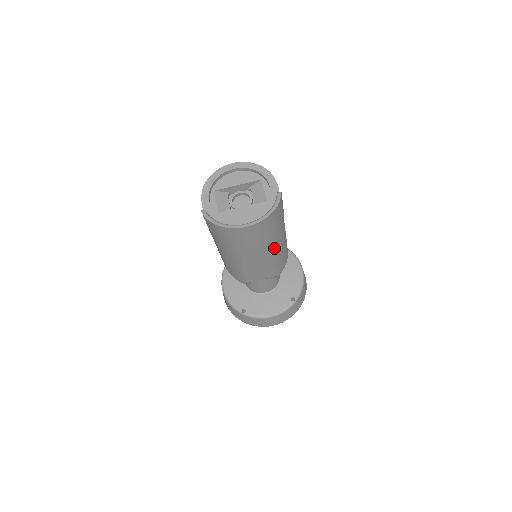
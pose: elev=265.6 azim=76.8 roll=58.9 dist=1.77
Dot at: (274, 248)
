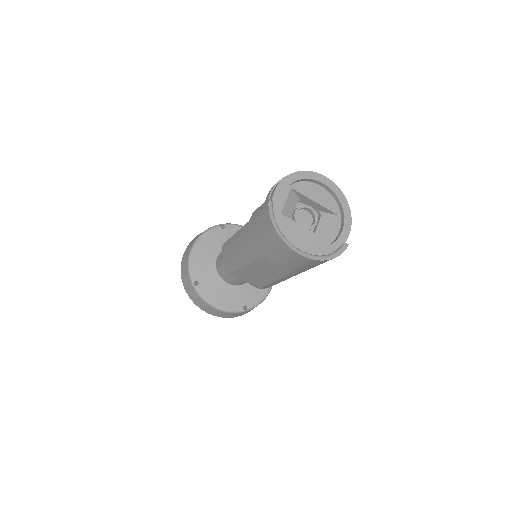
Dot at: (290, 276)
